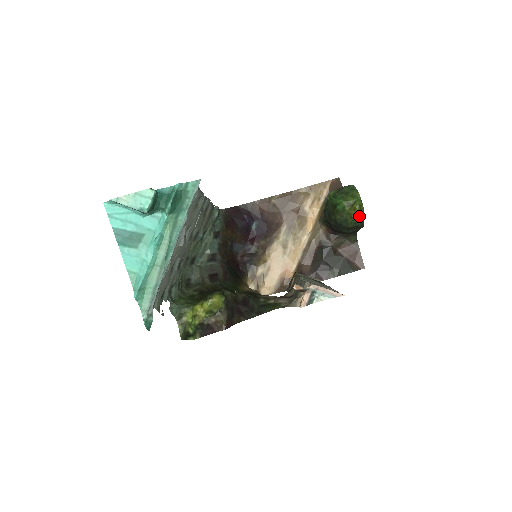
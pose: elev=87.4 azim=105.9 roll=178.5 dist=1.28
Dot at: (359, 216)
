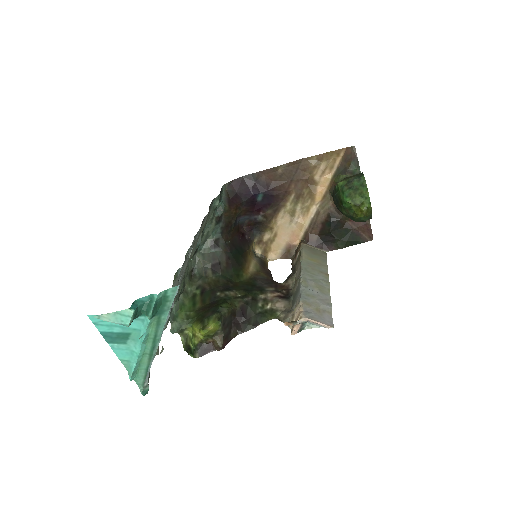
Dot at: (366, 216)
